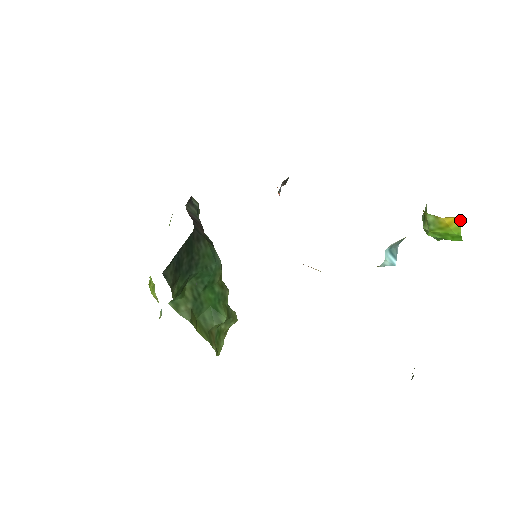
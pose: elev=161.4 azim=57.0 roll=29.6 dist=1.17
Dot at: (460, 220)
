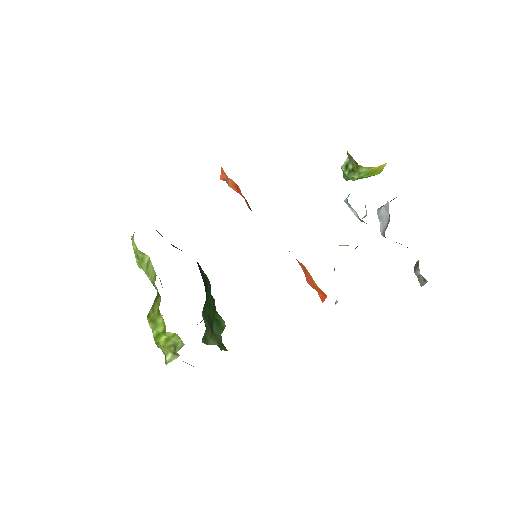
Dot at: (385, 165)
